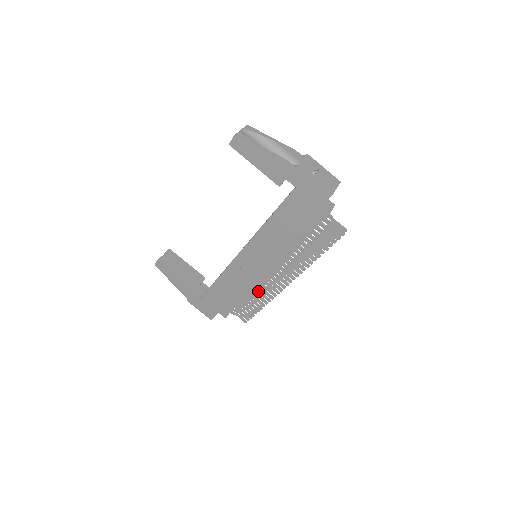
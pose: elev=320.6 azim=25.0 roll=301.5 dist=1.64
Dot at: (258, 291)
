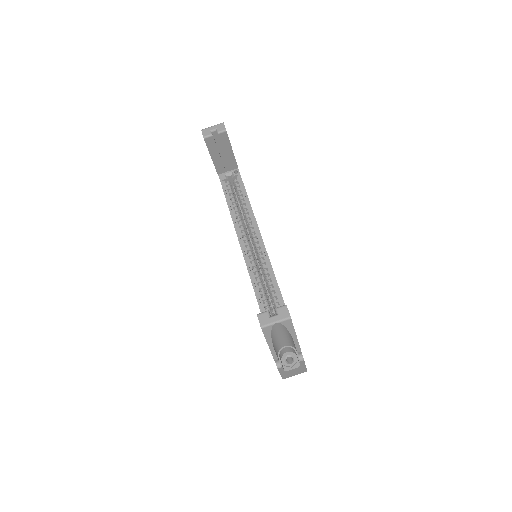
Dot at: occluded
